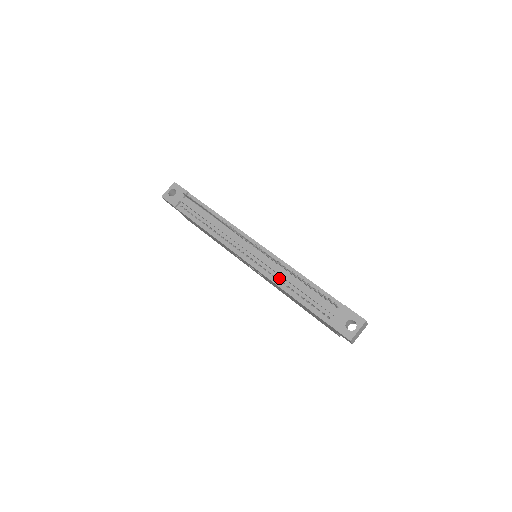
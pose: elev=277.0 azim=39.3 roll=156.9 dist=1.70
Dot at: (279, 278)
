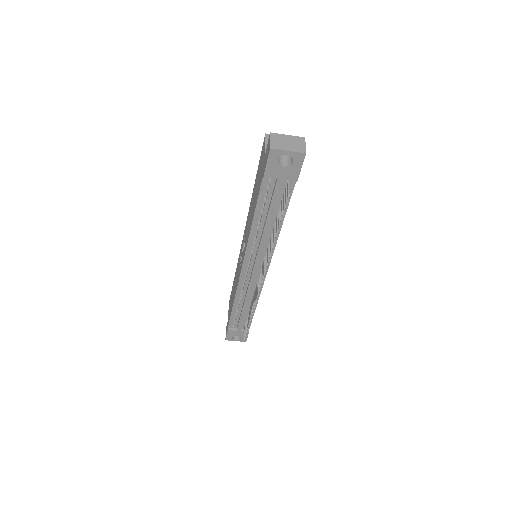
Dot at: (243, 295)
